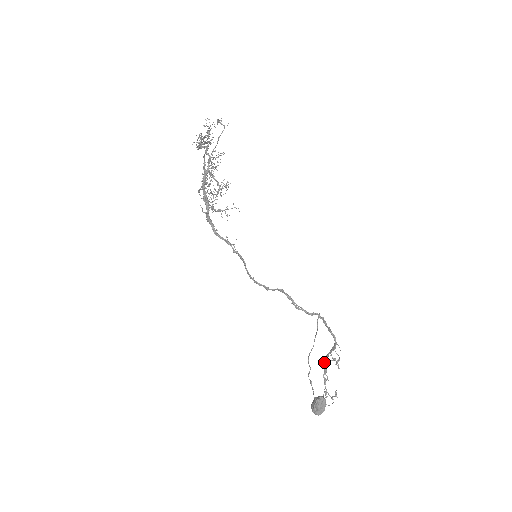
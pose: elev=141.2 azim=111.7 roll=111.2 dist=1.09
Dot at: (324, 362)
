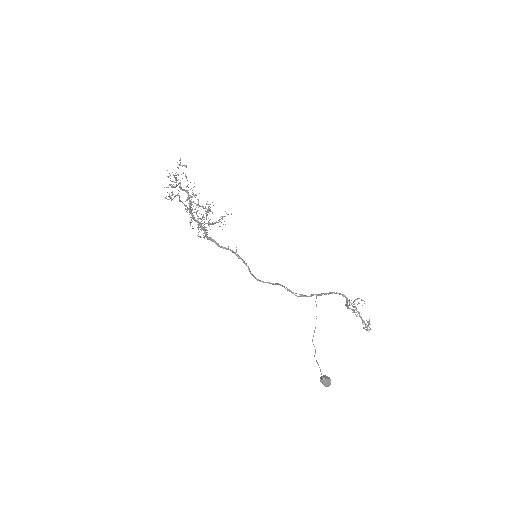
Dot at: (347, 308)
